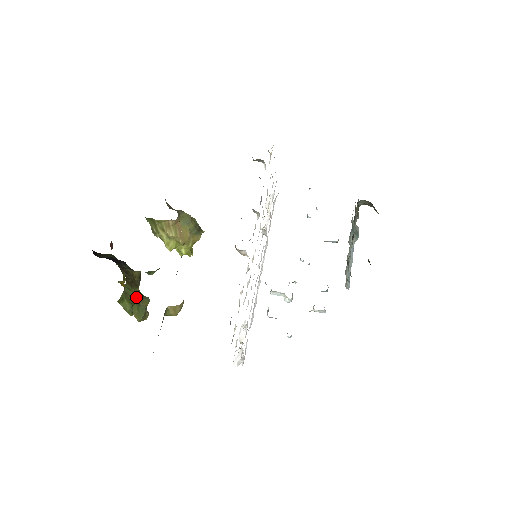
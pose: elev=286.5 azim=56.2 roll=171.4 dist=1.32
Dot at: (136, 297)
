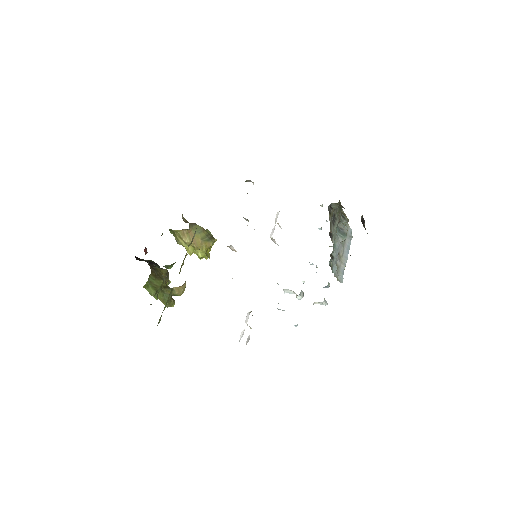
Dot at: (160, 286)
